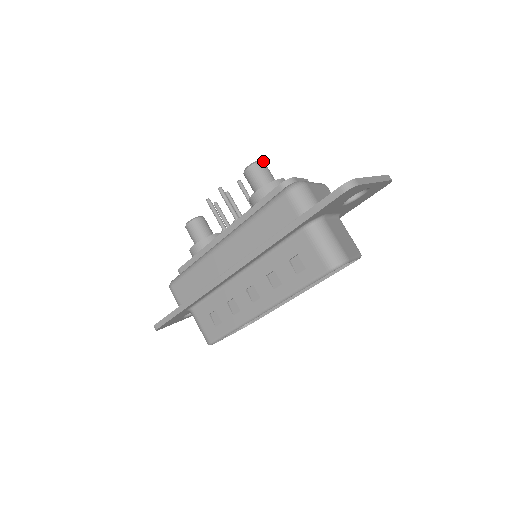
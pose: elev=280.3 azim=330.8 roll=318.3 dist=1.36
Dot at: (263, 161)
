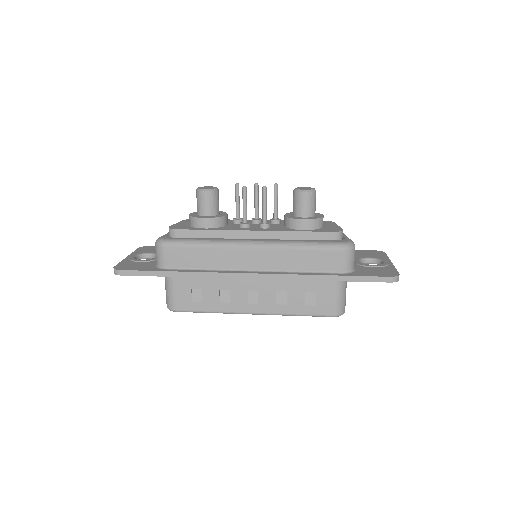
Dot at: occluded
